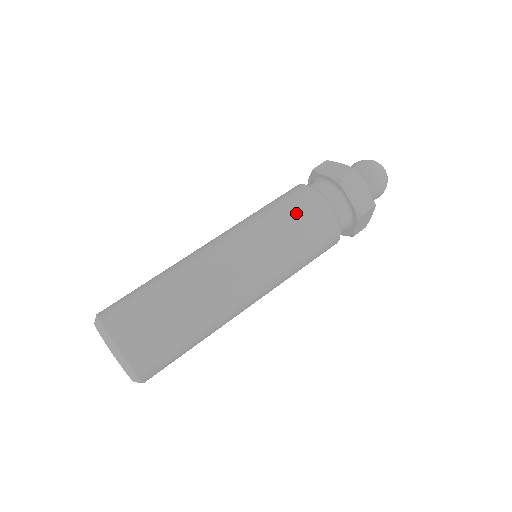
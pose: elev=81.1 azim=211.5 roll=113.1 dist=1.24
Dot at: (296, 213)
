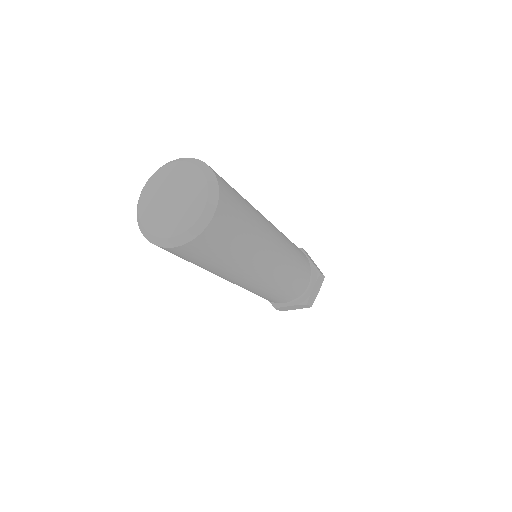
Dot at: (302, 263)
